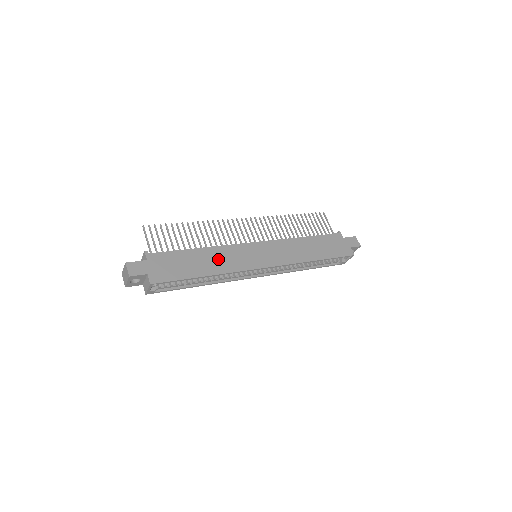
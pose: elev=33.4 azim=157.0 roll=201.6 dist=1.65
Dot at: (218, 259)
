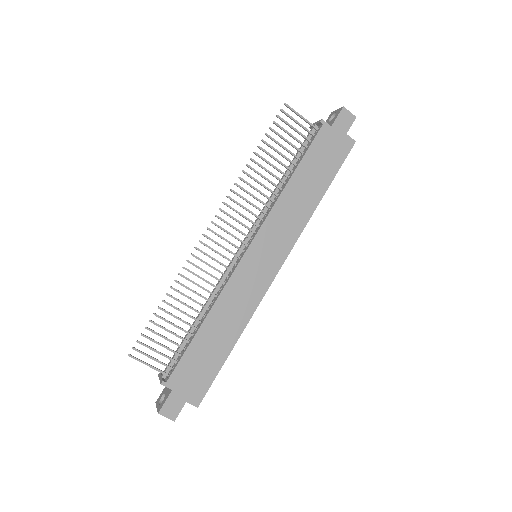
Dot at: (230, 314)
